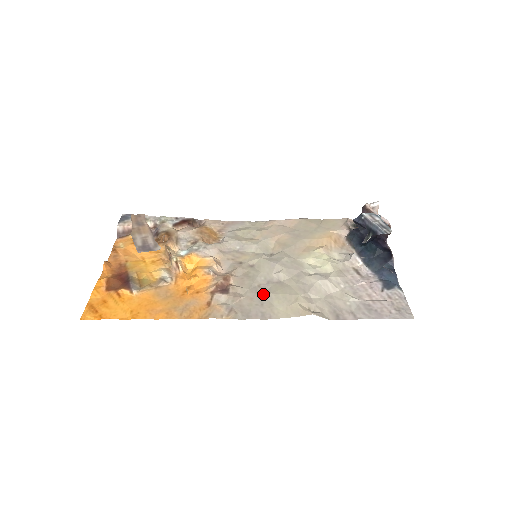
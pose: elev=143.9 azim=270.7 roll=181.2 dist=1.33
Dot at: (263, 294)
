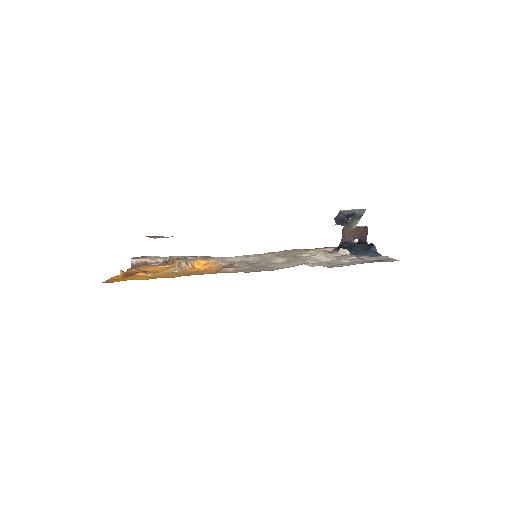
Dot at: (266, 266)
